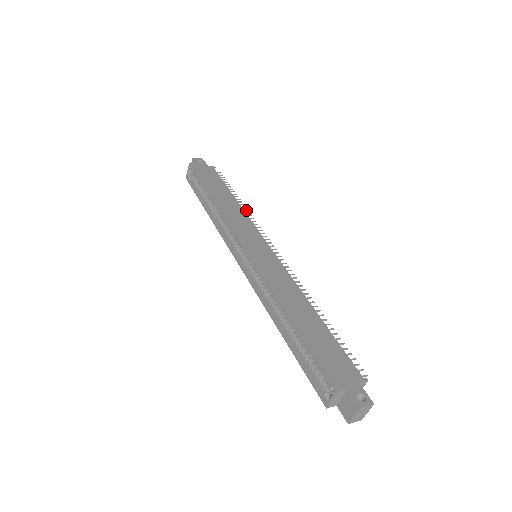
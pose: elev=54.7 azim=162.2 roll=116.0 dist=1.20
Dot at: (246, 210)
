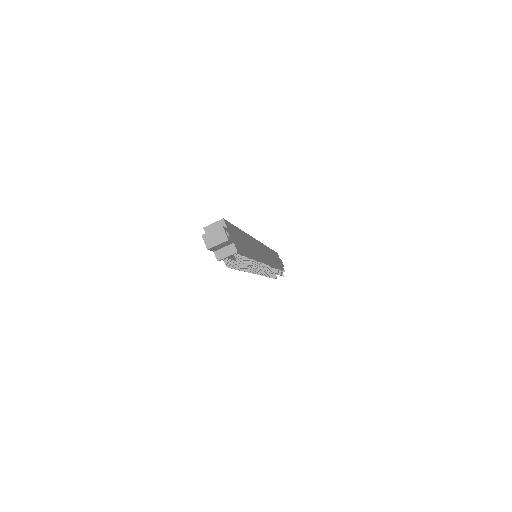
Dot at: (275, 273)
